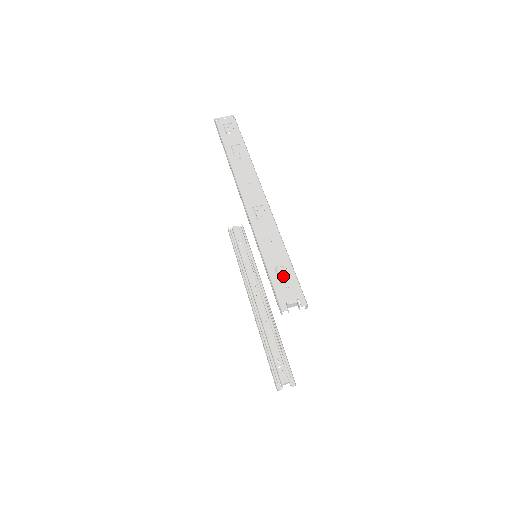
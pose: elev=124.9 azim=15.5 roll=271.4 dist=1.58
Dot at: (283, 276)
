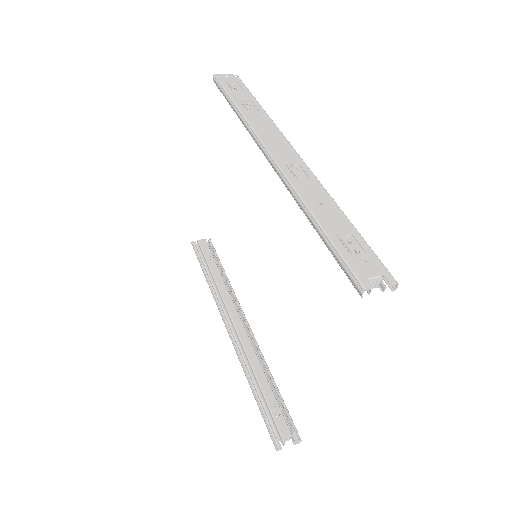
Dot at: (352, 245)
